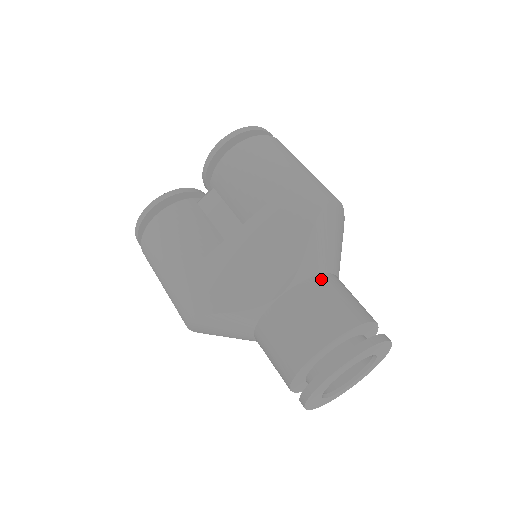
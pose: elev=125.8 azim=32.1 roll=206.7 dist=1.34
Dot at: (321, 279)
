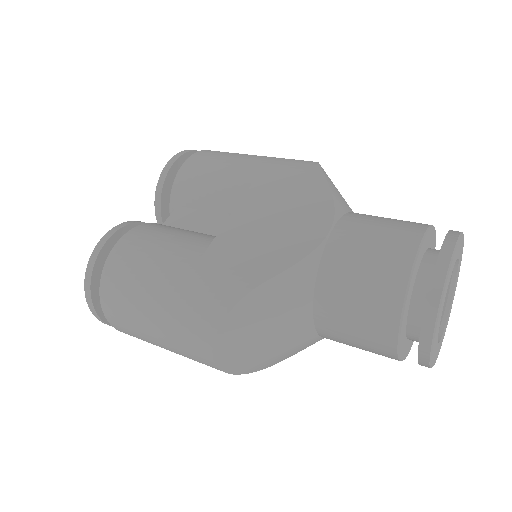
Dot at: (358, 213)
